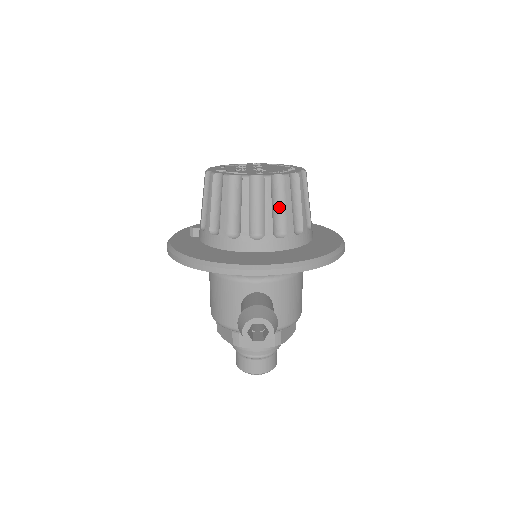
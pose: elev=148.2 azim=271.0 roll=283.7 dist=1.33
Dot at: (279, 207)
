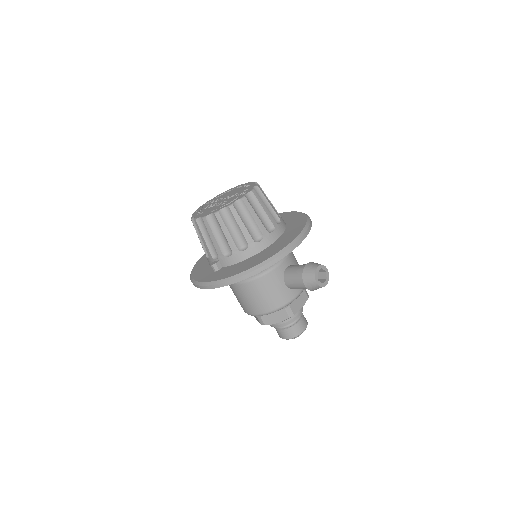
Dot at: (266, 206)
